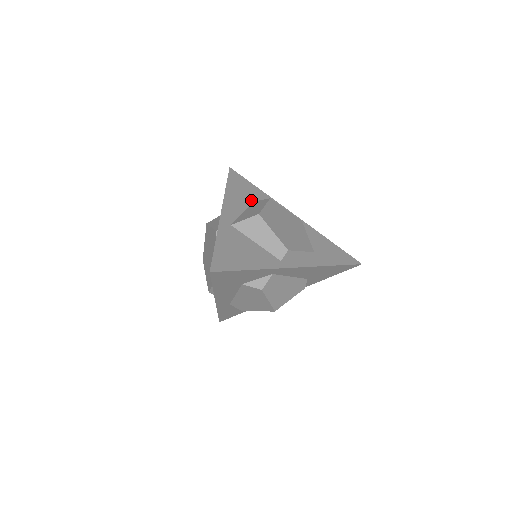
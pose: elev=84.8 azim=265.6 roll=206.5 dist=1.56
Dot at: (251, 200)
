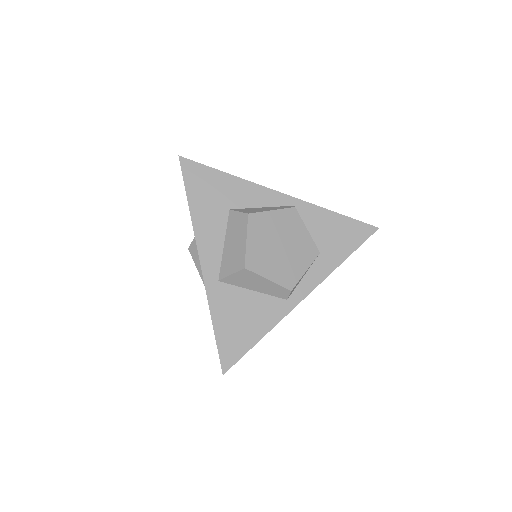
Dot at: (225, 209)
